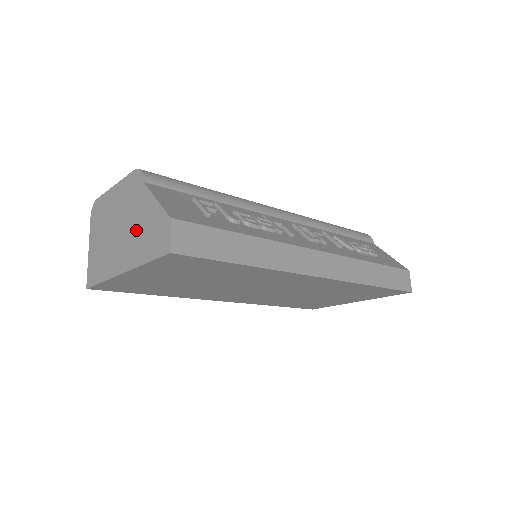
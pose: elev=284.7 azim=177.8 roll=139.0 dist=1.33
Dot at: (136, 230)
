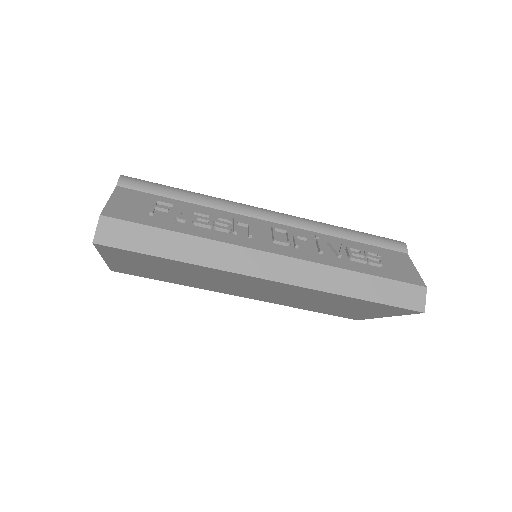
Dot at: occluded
